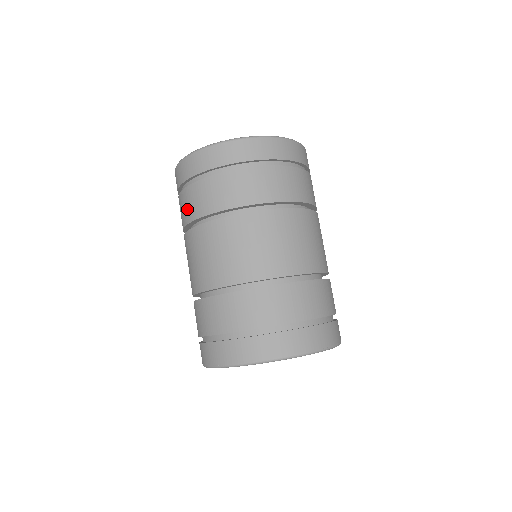
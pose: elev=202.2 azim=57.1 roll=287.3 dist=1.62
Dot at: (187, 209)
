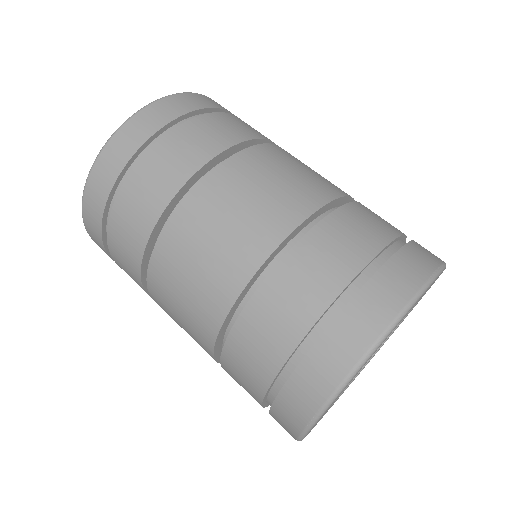
Dot at: (126, 258)
